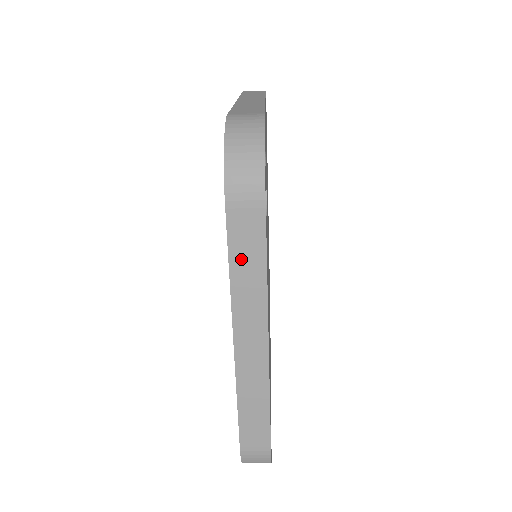
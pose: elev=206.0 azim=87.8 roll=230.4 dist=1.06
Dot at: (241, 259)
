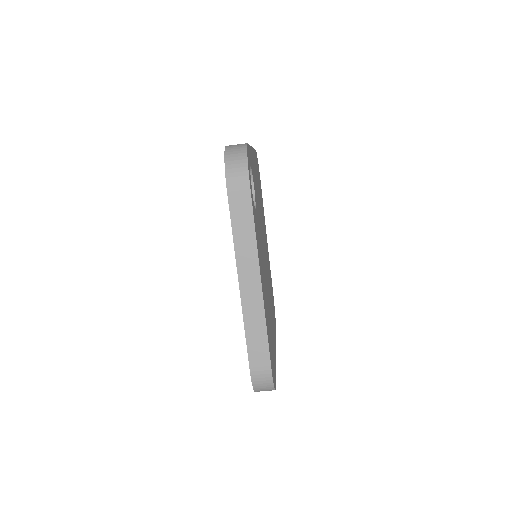
Dot at: (239, 223)
